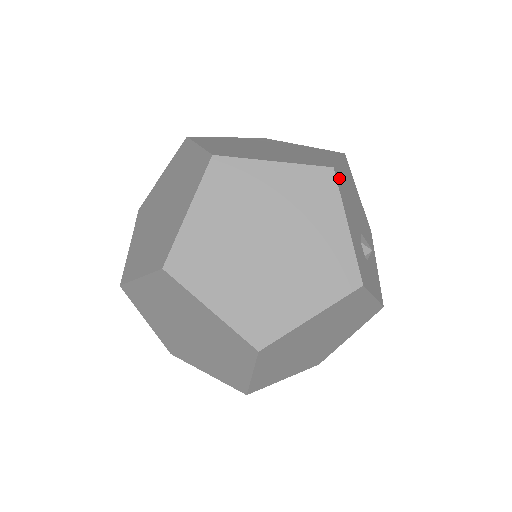
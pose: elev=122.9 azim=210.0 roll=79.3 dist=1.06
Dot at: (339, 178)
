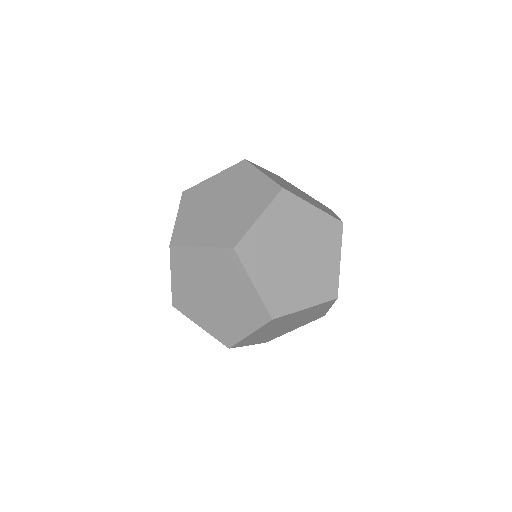
Dot at: occluded
